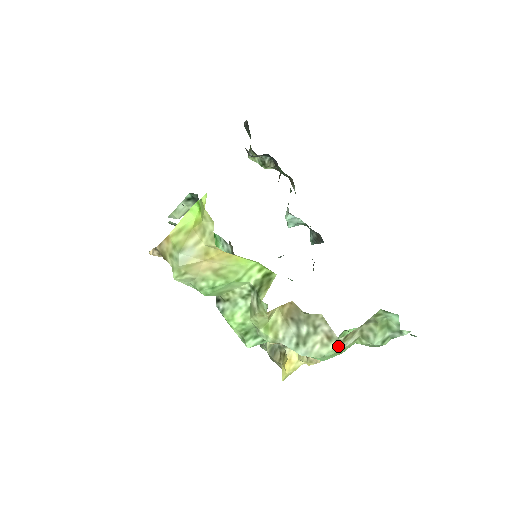
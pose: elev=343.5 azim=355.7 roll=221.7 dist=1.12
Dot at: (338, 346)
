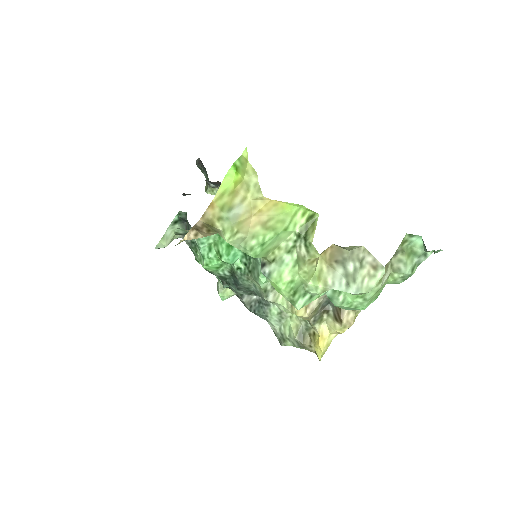
Dot at: (384, 273)
